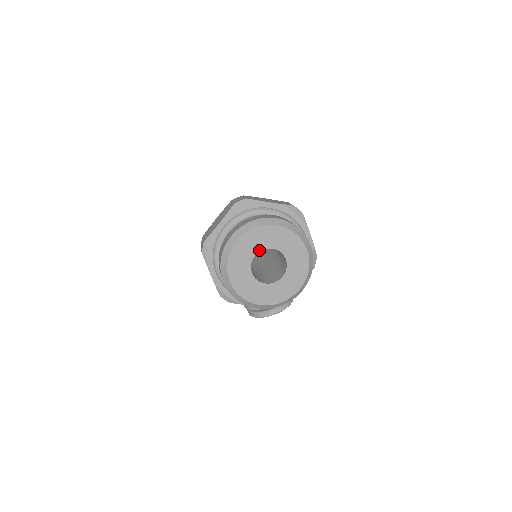
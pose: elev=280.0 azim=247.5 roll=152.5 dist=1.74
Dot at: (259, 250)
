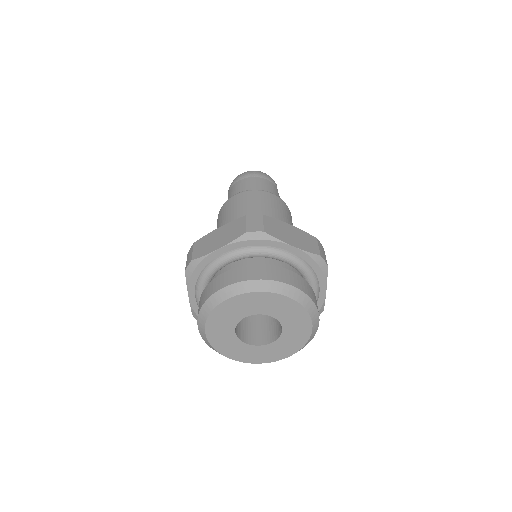
Dot at: (253, 313)
